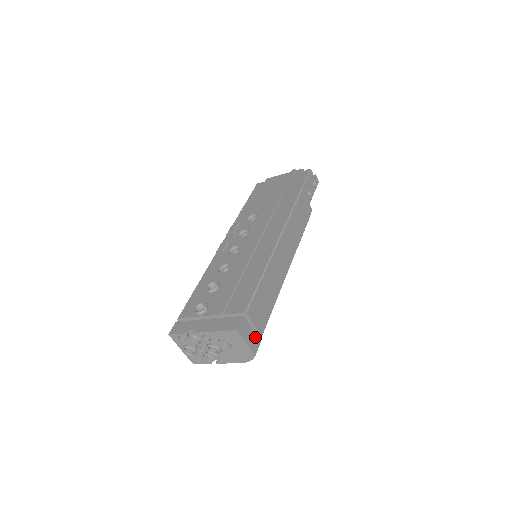
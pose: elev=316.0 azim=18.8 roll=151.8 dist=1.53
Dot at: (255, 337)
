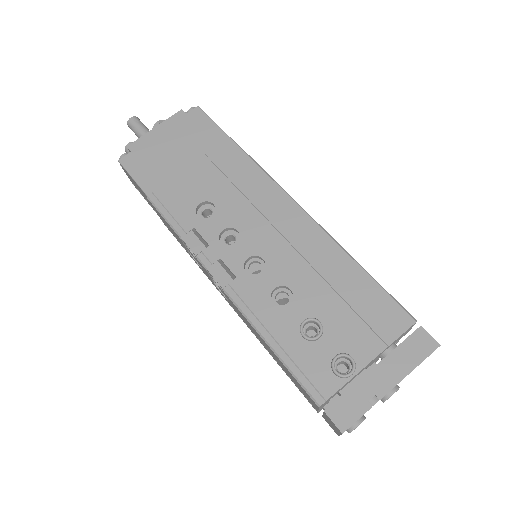
Dot at: occluded
